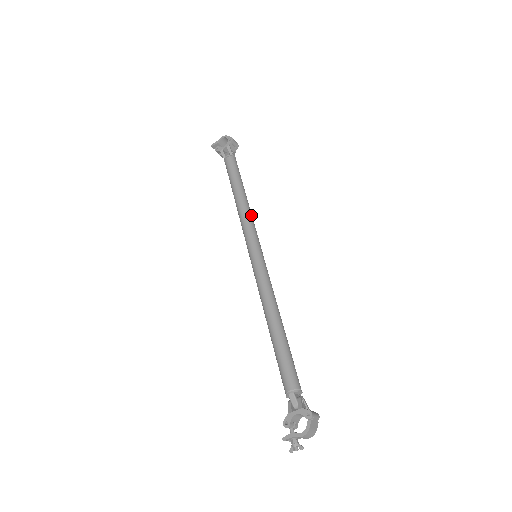
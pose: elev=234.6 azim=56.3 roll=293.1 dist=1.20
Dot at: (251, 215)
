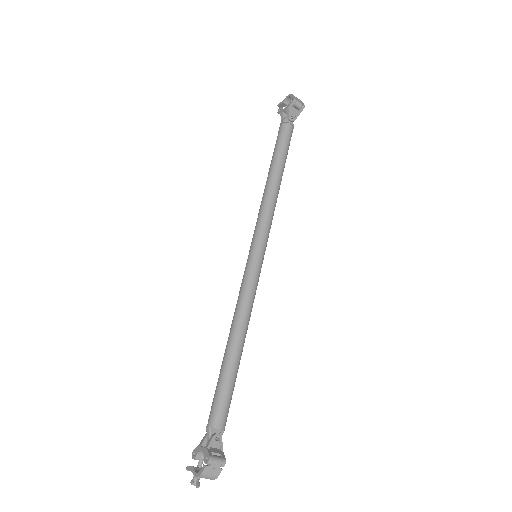
Dot at: (272, 204)
